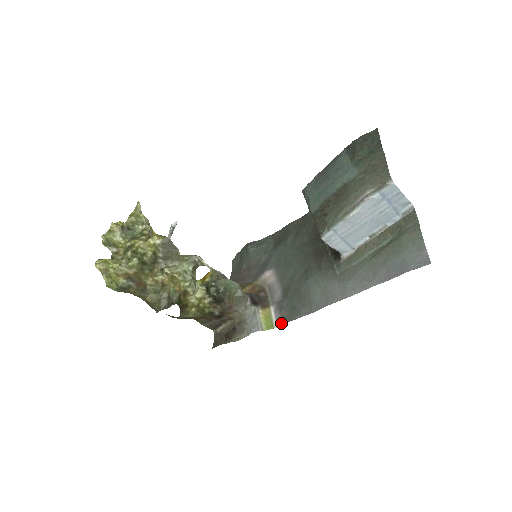
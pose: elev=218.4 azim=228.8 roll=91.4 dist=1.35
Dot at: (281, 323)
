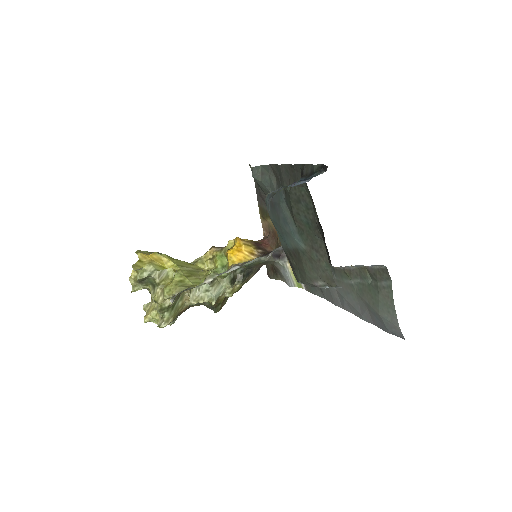
Dot at: (306, 289)
